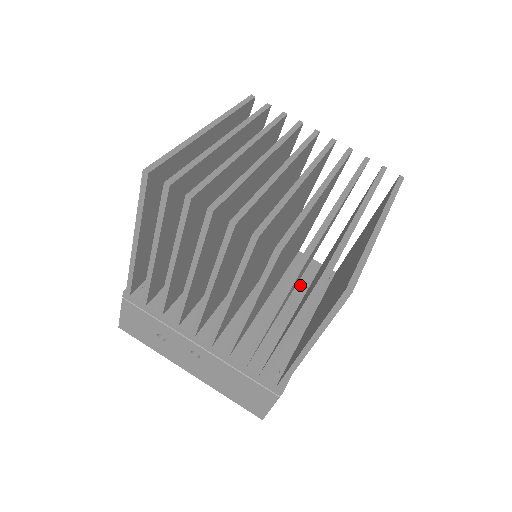
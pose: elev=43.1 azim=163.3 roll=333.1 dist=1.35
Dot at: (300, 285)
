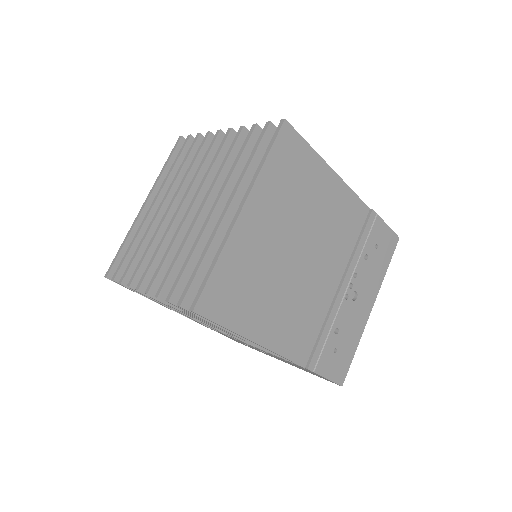
Dot at: occluded
